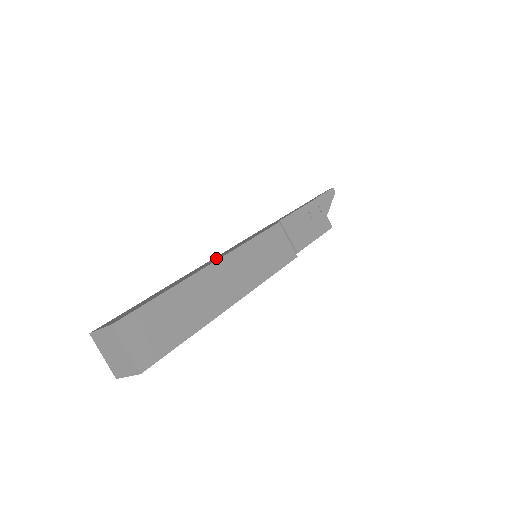
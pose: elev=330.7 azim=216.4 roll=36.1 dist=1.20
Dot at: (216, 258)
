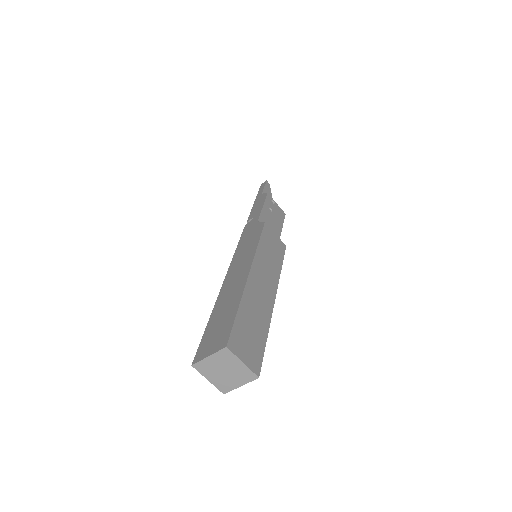
Dot at: (239, 267)
